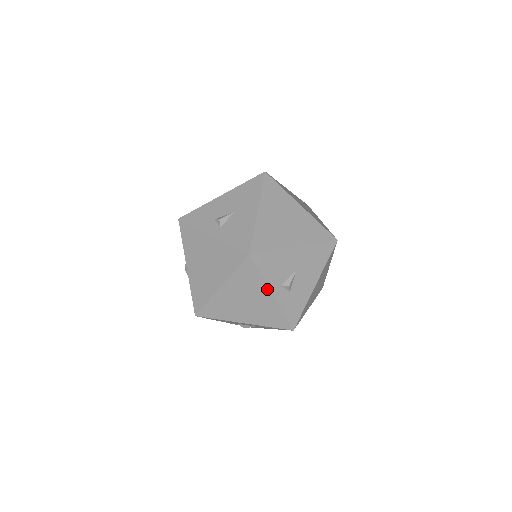
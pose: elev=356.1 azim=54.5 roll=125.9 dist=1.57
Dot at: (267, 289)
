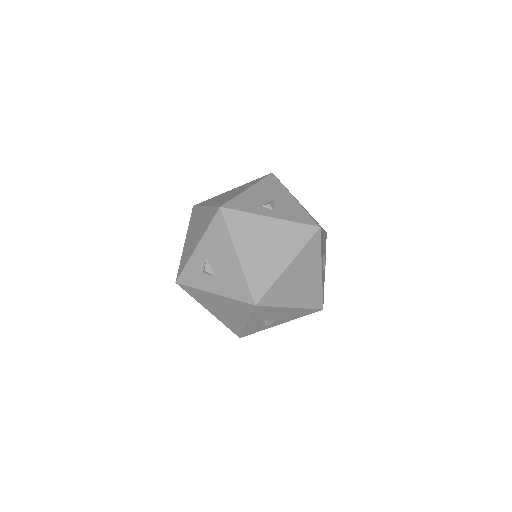
Dot at: (320, 265)
